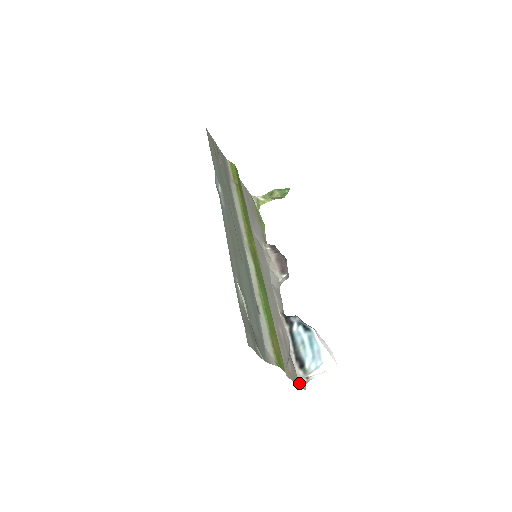
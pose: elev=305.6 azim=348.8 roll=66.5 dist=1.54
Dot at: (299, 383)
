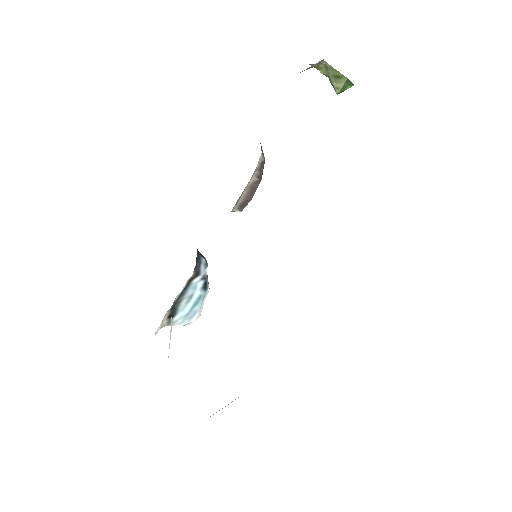
Dot at: (157, 332)
